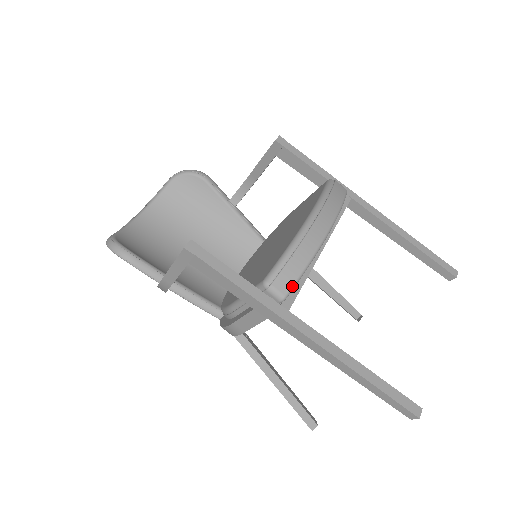
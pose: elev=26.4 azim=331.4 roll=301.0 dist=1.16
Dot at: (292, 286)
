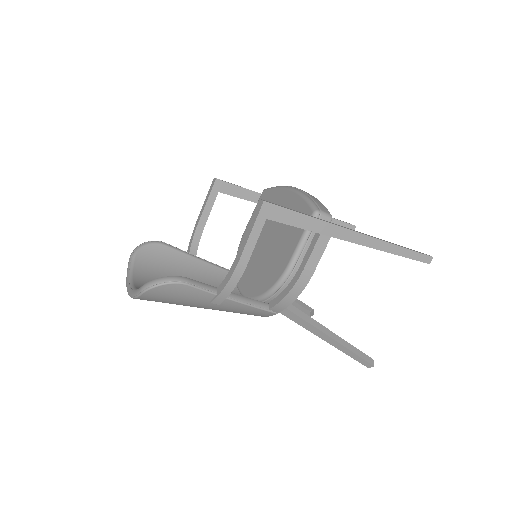
Dot at: occluded
